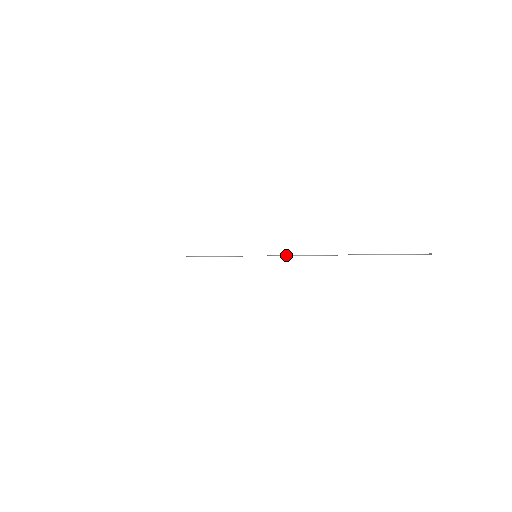
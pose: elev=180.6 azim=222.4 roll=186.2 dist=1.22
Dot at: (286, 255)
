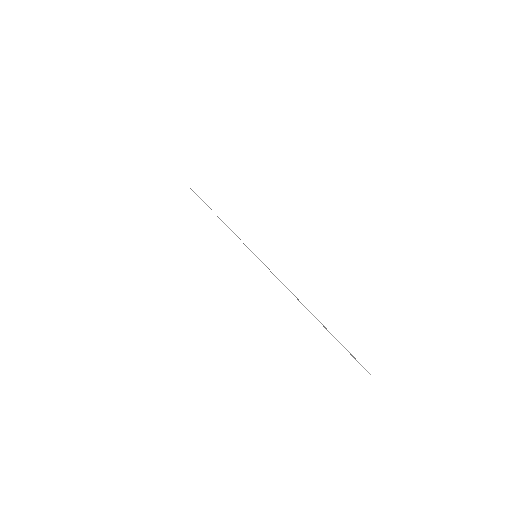
Dot at: (277, 278)
